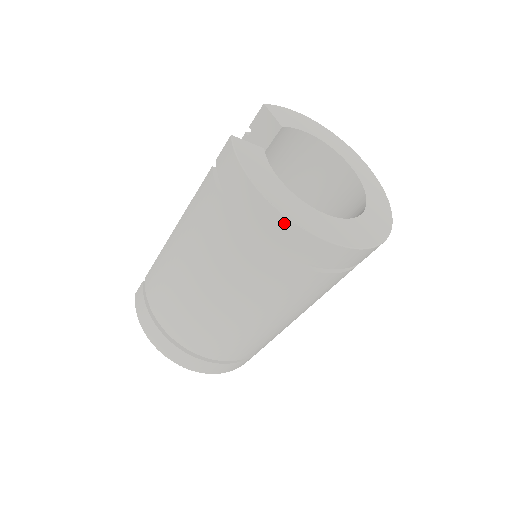
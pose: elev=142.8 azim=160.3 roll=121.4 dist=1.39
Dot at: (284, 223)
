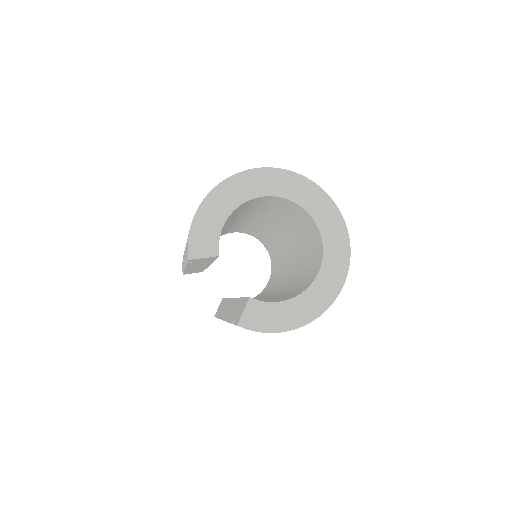
Dot at: (318, 316)
